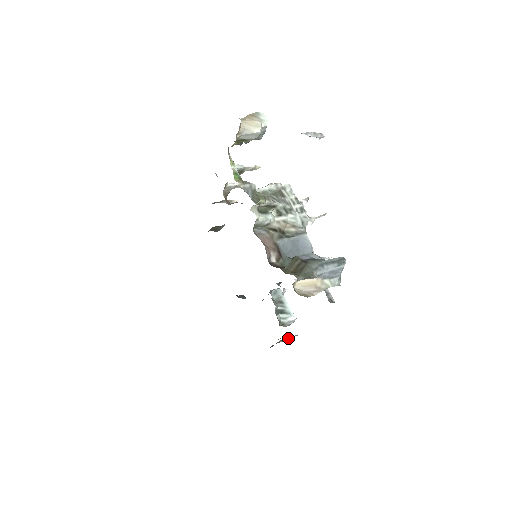
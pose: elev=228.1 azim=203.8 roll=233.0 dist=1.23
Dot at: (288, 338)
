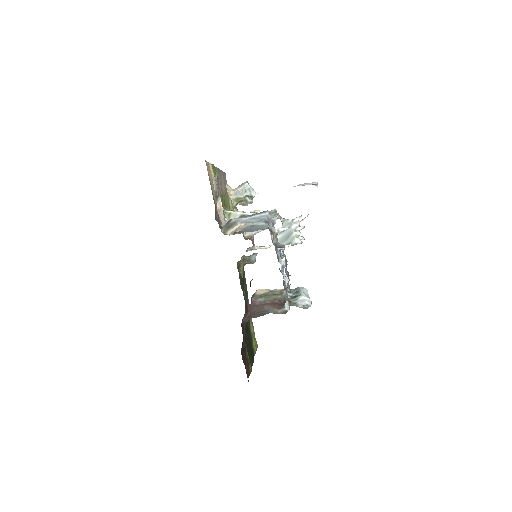
Dot at: (274, 296)
